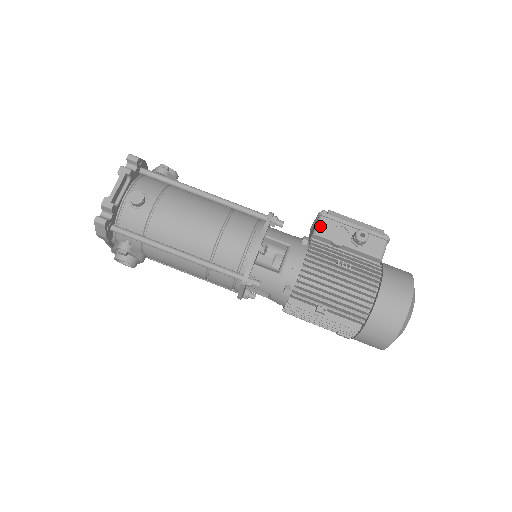
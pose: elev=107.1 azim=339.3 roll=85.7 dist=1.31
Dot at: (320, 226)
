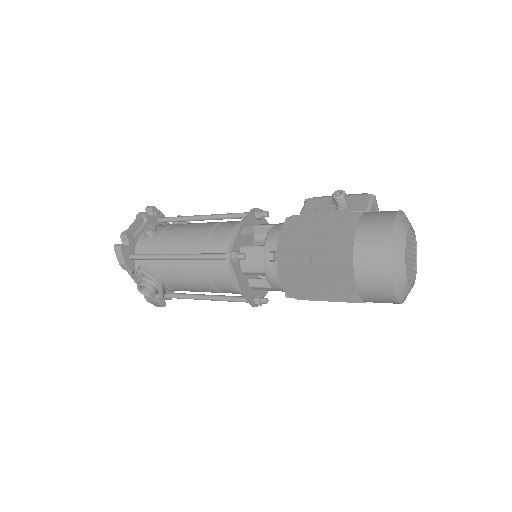
Dot at: (304, 208)
